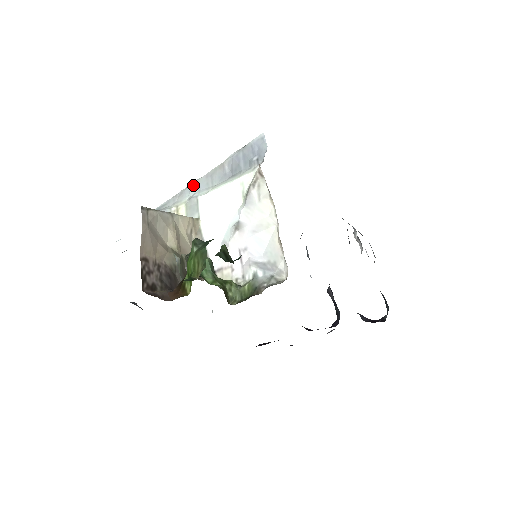
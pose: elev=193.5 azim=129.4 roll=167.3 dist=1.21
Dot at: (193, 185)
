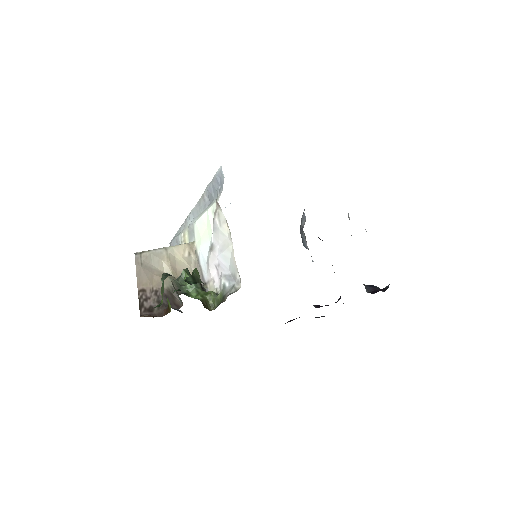
Dot at: (190, 214)
